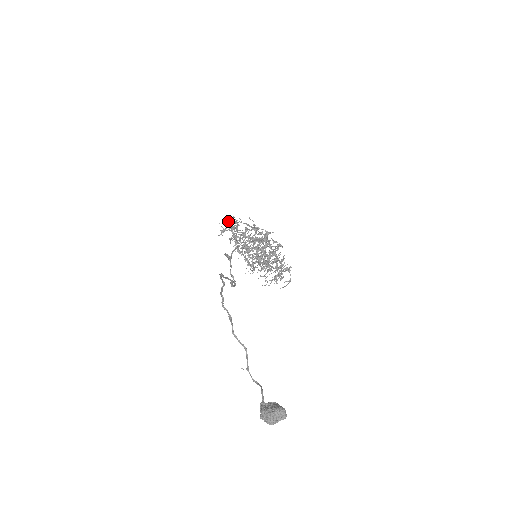
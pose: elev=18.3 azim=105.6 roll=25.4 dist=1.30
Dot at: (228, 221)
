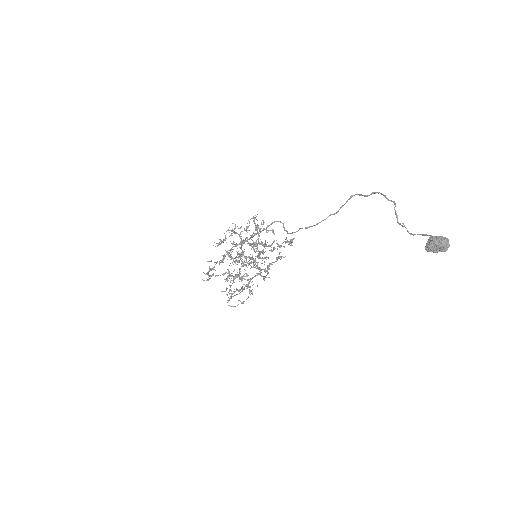
Dot at: (249, 221)
